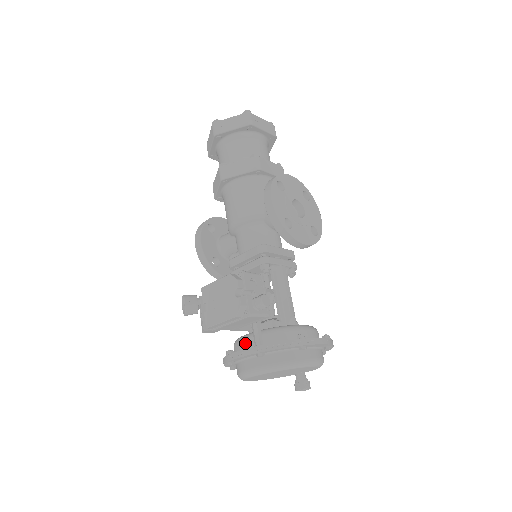
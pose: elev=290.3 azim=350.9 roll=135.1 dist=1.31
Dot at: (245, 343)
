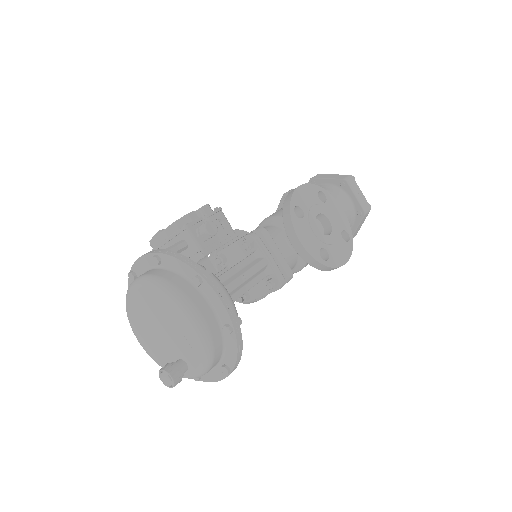
Dot at: occluded
